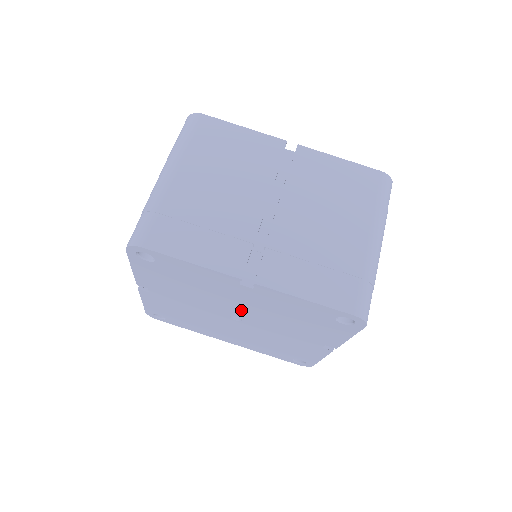
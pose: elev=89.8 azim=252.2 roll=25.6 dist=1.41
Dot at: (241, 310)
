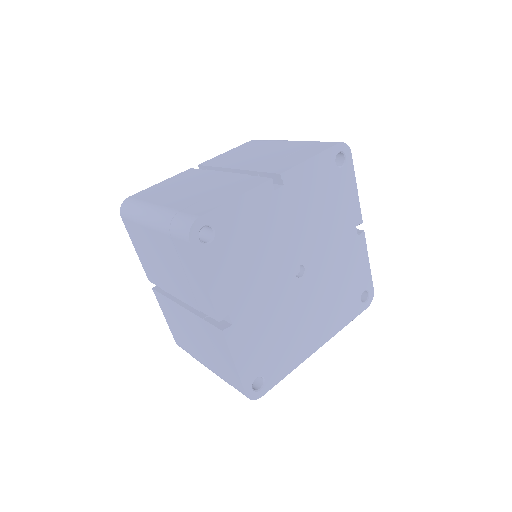
Dot at: (295, 245)
